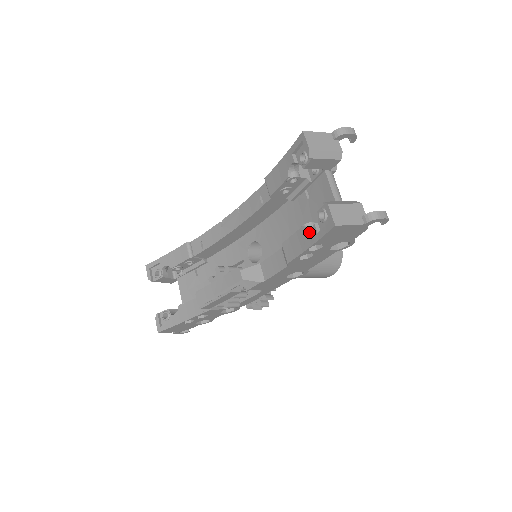
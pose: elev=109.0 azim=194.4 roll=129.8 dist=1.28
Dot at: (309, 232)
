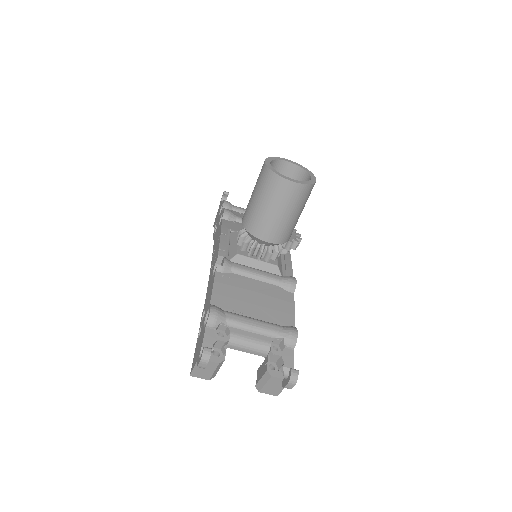
Dot at: occluded
